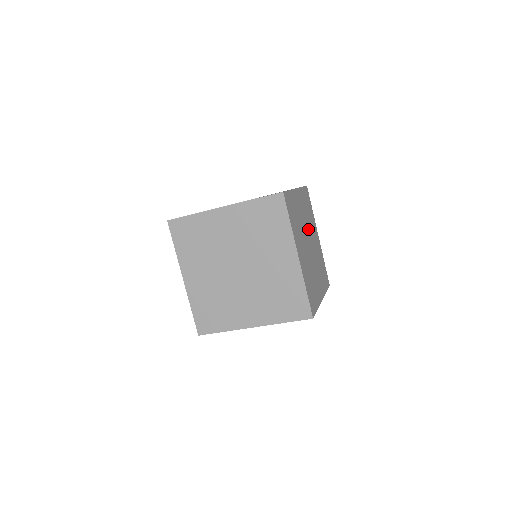
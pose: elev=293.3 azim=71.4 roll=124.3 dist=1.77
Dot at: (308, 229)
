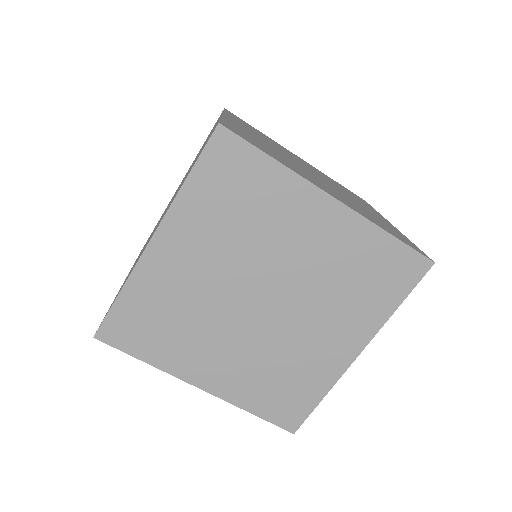
Dot at: occluded
